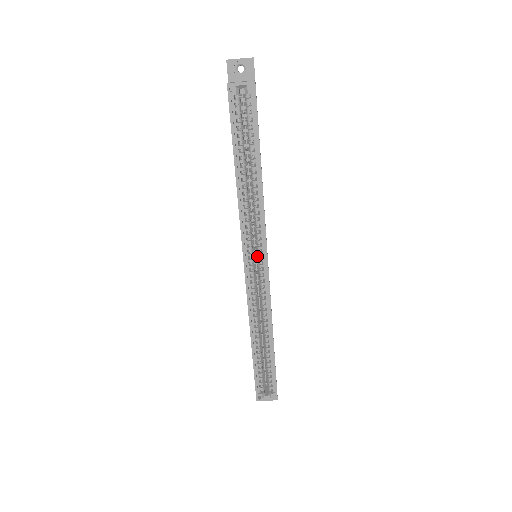
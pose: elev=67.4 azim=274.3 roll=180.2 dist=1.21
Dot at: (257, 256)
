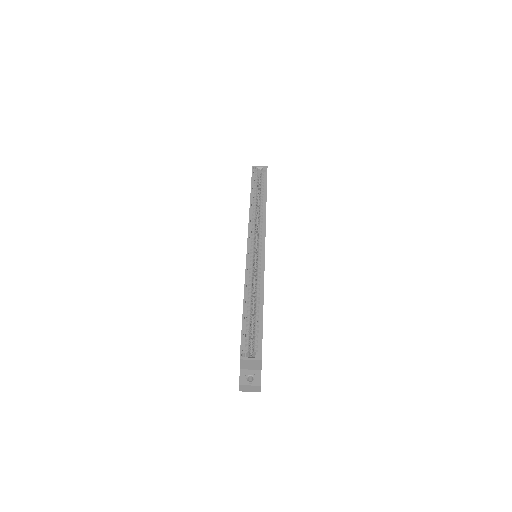
Dot at: (257, 245)
